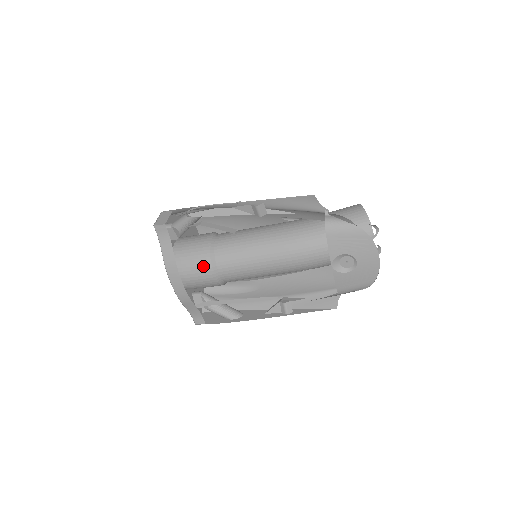
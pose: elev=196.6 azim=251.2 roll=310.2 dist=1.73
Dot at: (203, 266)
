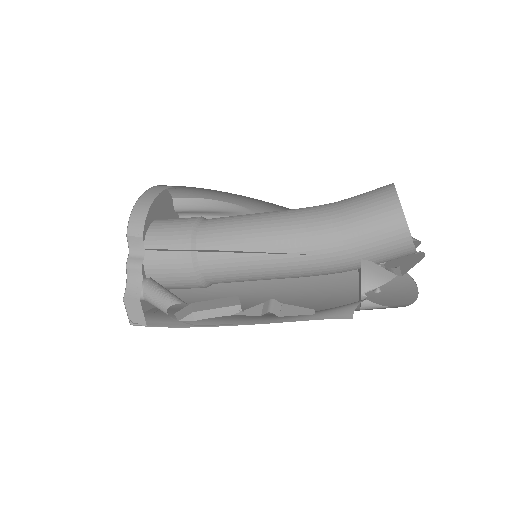
Dot at: occluded
